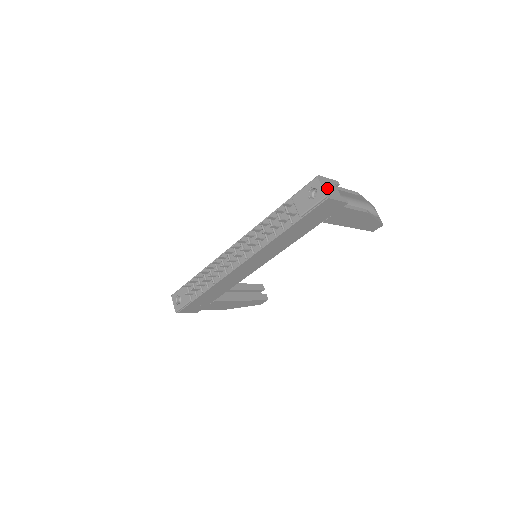
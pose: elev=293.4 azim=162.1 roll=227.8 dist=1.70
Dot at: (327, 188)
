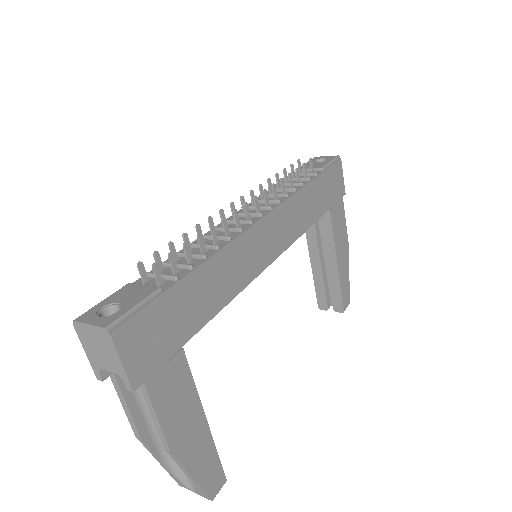
Dot at: occluded
